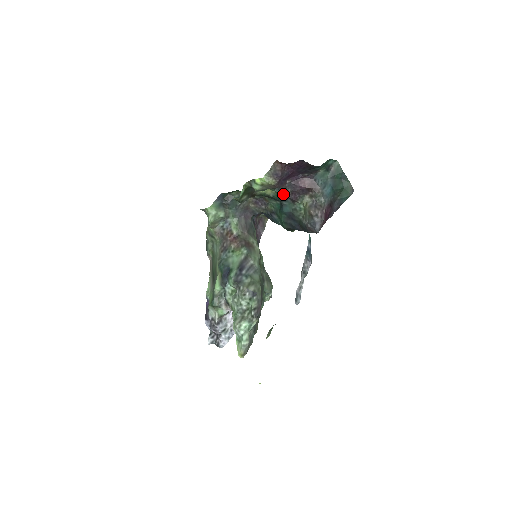
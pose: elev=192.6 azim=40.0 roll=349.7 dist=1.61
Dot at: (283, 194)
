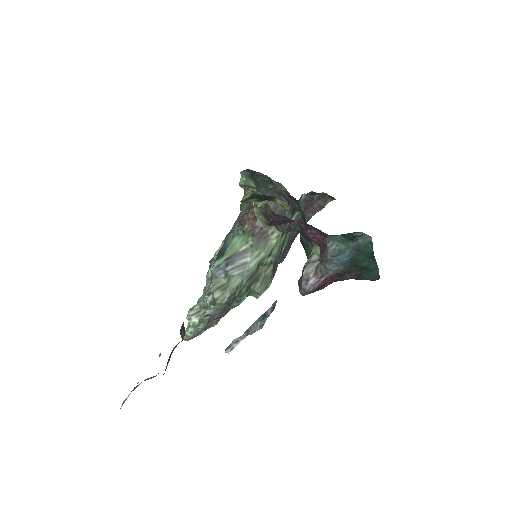
Dot at: (285, 231)
